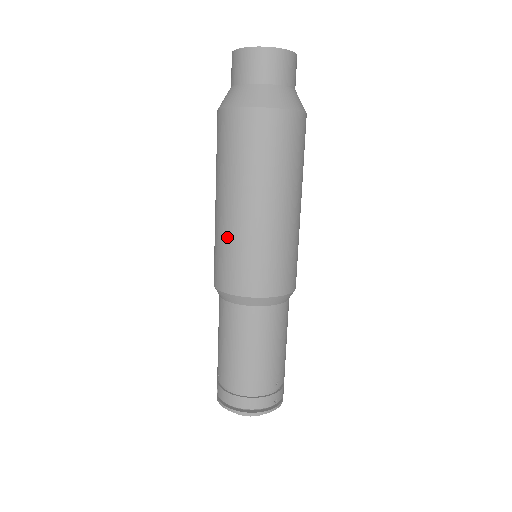
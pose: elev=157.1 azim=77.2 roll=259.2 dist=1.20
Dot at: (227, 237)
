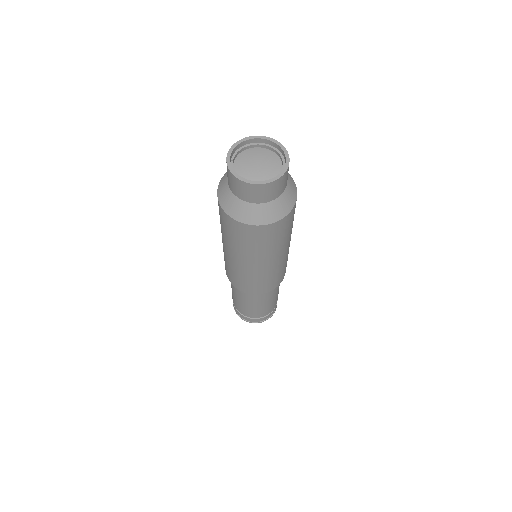
Dot at: (249, 276)
